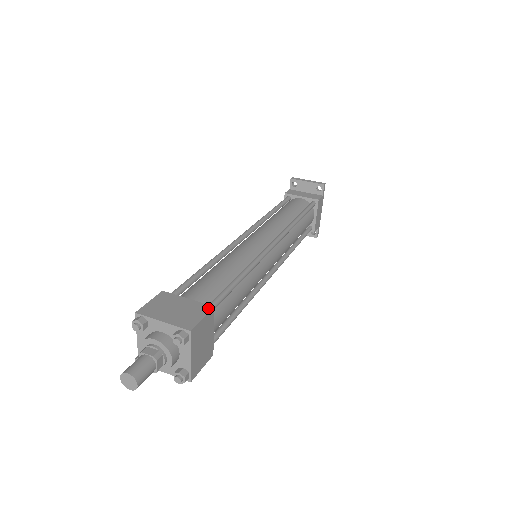
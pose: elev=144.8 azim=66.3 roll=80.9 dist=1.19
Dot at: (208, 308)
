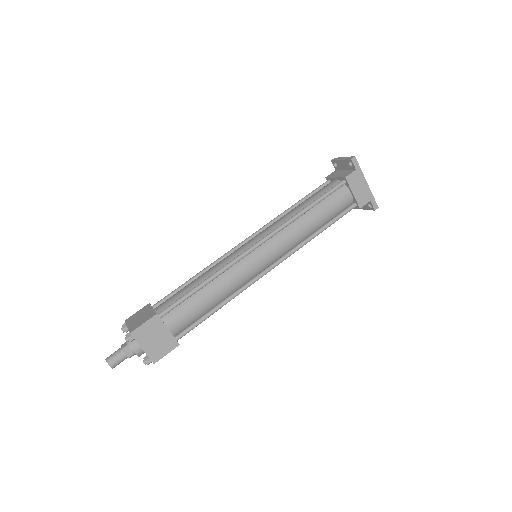
Dot at: (153, 315)
